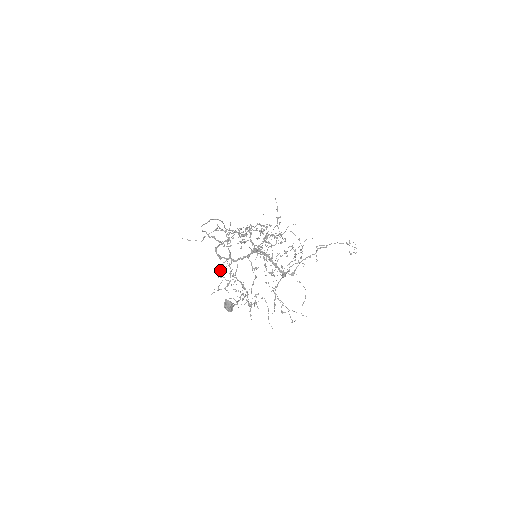
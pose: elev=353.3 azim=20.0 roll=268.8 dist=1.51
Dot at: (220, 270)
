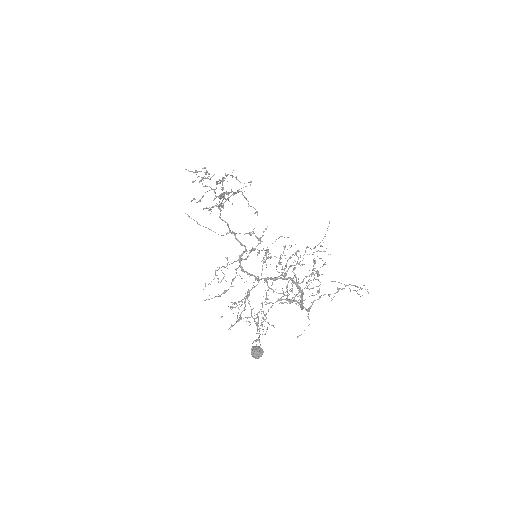
Dot at: (219, 268)
